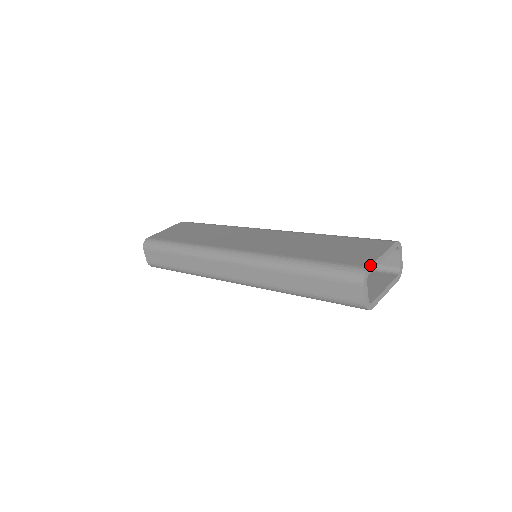
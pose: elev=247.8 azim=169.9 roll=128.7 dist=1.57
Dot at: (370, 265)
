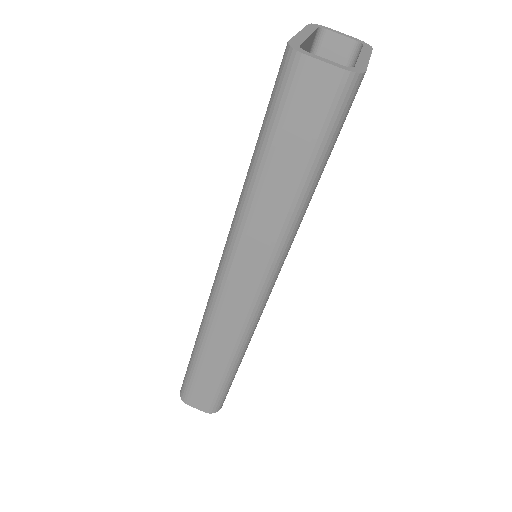
Dot at: (288, 41)
